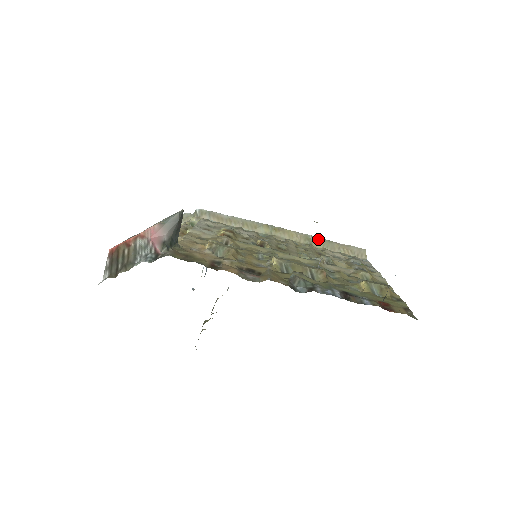
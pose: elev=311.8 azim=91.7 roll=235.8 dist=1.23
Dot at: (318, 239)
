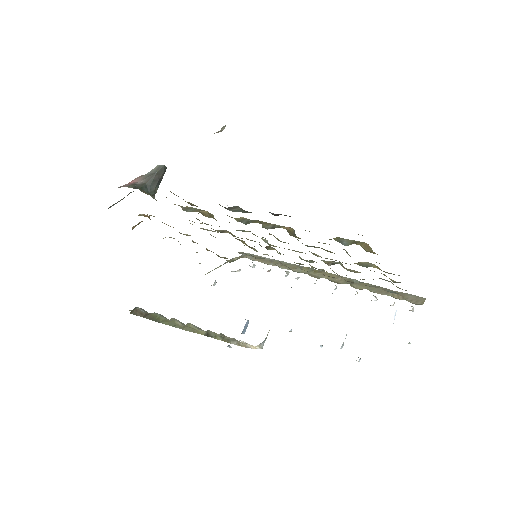
Dot at: (363, 283)
